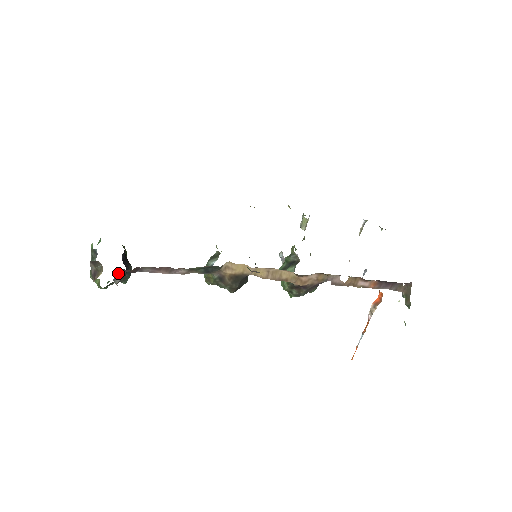
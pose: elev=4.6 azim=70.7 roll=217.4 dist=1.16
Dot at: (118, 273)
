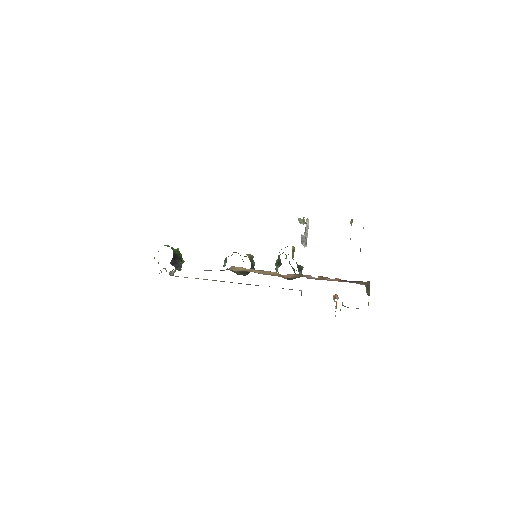
Dot at: (170, 272)
